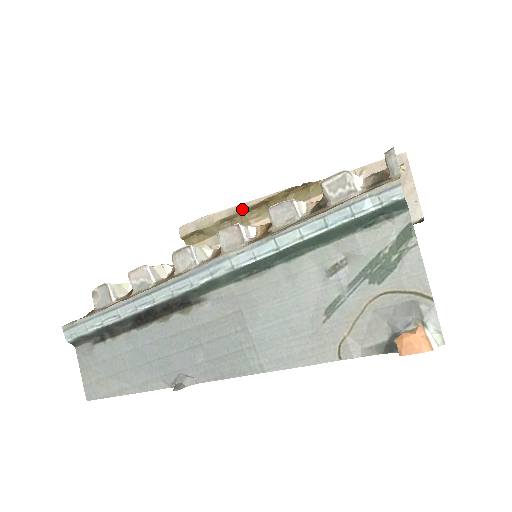
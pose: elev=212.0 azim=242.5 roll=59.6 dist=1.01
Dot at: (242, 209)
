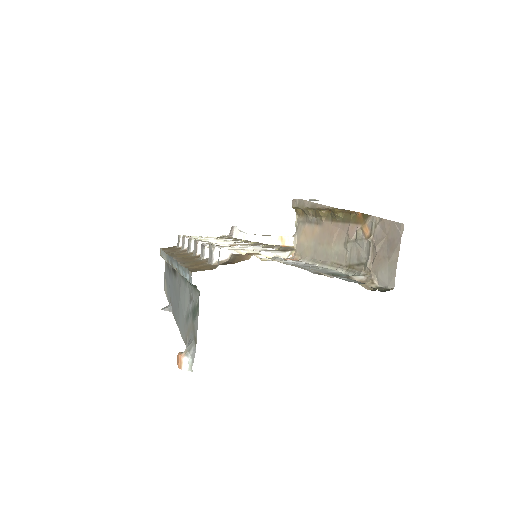
Dot at: (316, 207)
